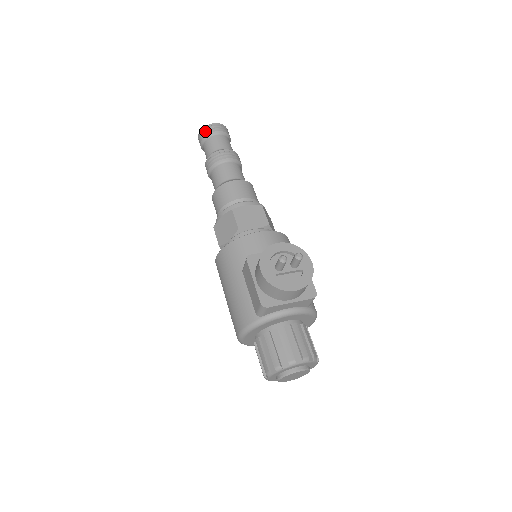
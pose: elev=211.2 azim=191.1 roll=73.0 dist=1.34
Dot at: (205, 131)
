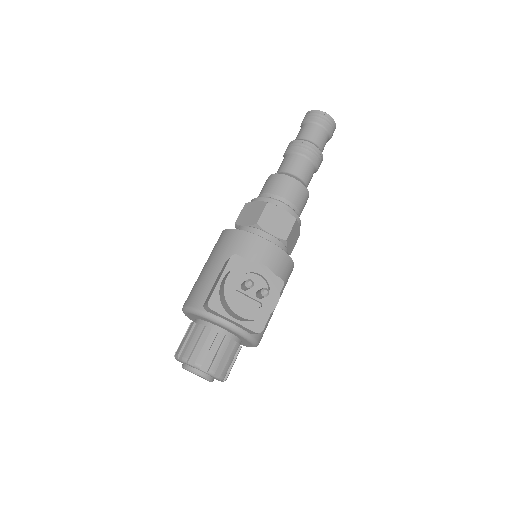
Dot at: (313, 114)
